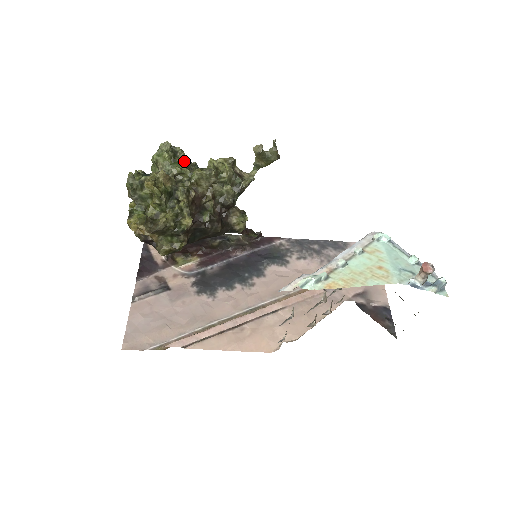
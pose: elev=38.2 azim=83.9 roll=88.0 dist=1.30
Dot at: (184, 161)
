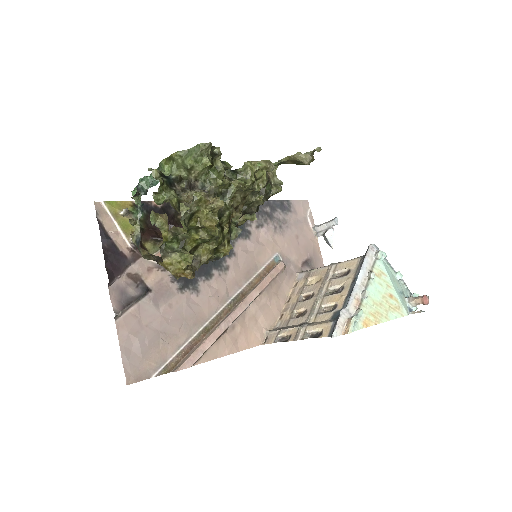
Dot at: (222, 167)
